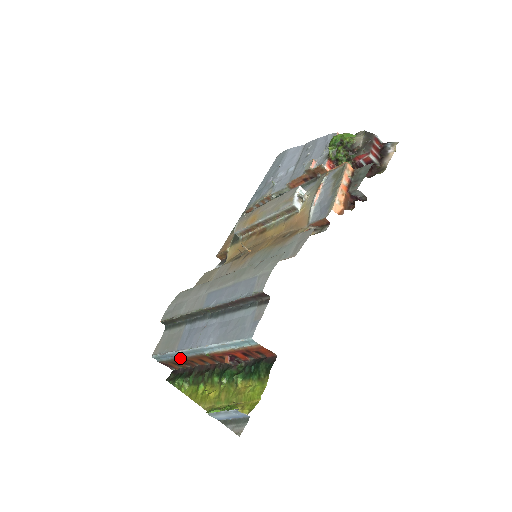
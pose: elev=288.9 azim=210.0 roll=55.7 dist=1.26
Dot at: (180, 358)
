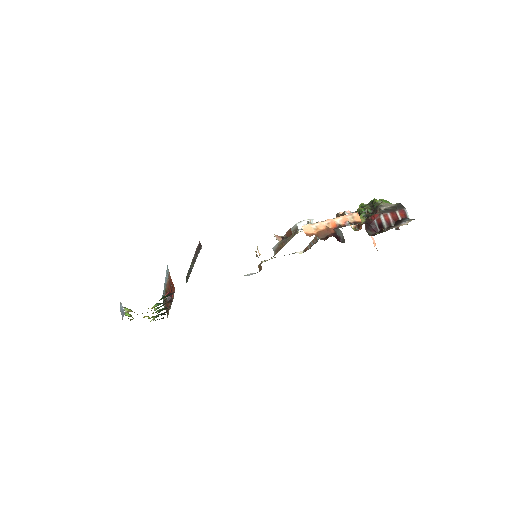
Dot at: occluded
